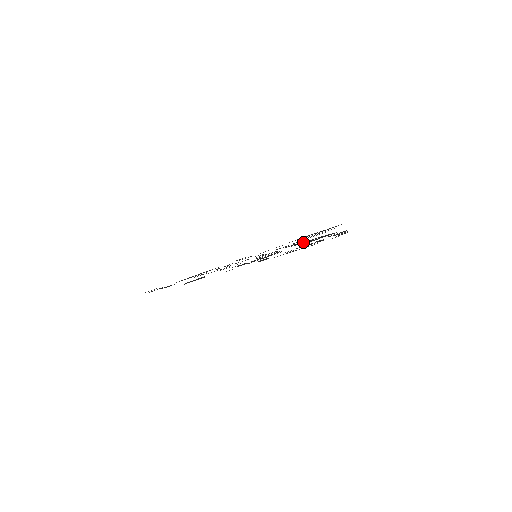
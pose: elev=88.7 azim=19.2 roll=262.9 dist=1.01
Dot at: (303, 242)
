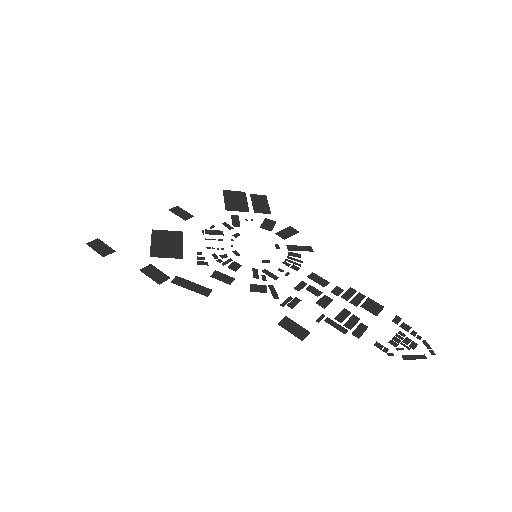
Dot at: (344, 293)
